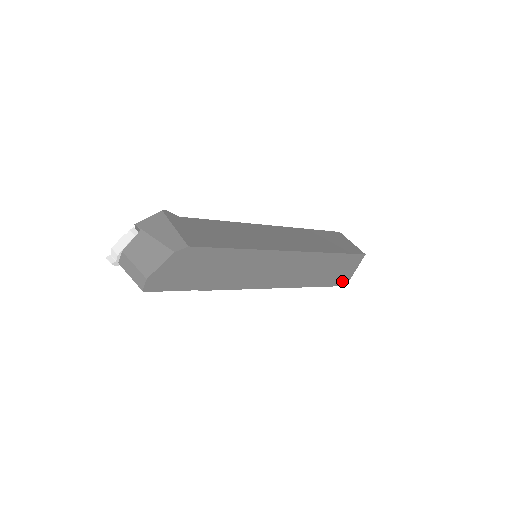
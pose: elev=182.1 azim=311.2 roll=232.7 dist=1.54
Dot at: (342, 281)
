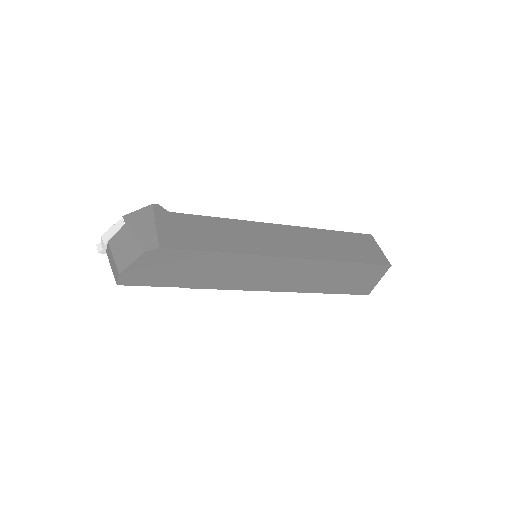
Dot at: (362, 290)
